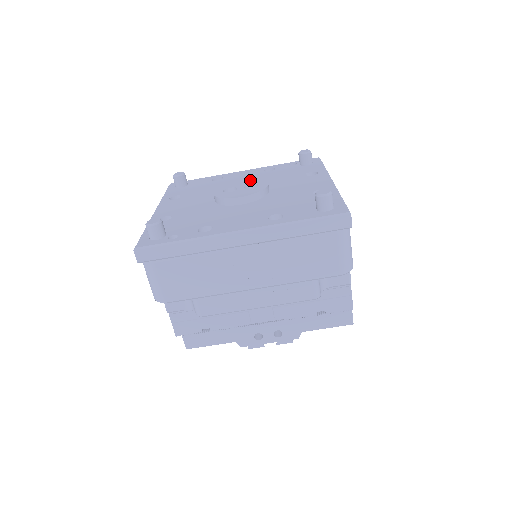
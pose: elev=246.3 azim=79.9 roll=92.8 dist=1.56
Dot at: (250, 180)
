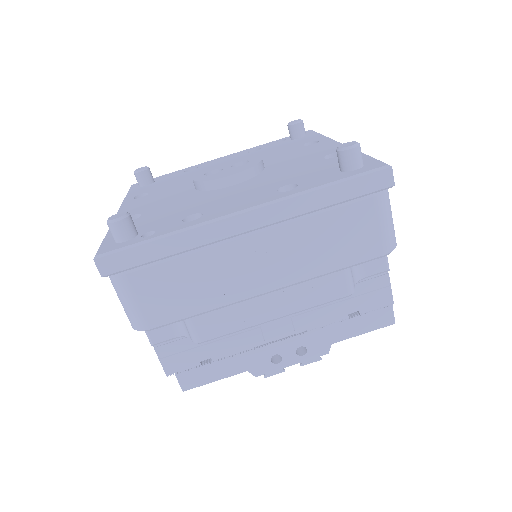
Dot at: (236, 159)
